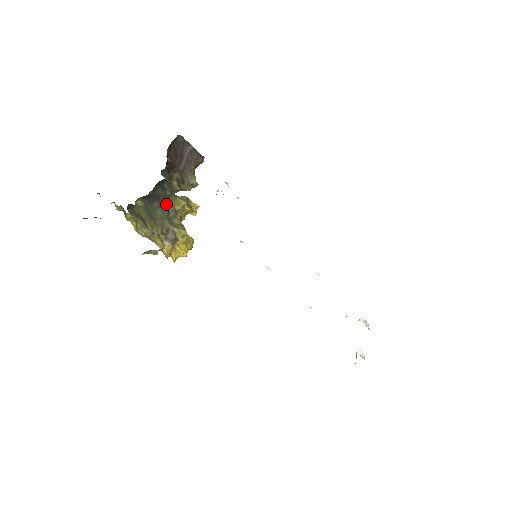
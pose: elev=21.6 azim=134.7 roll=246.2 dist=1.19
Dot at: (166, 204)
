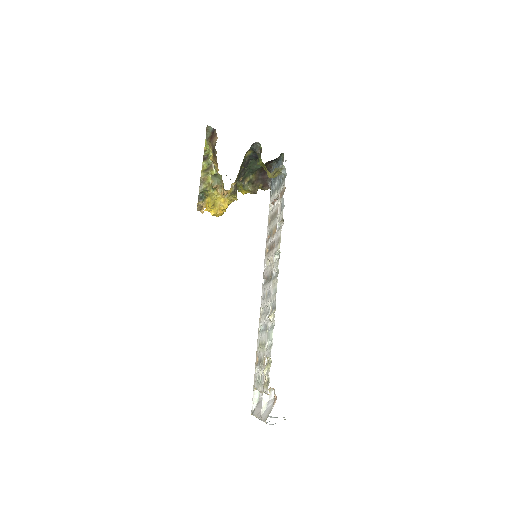
Dot at: occluded
